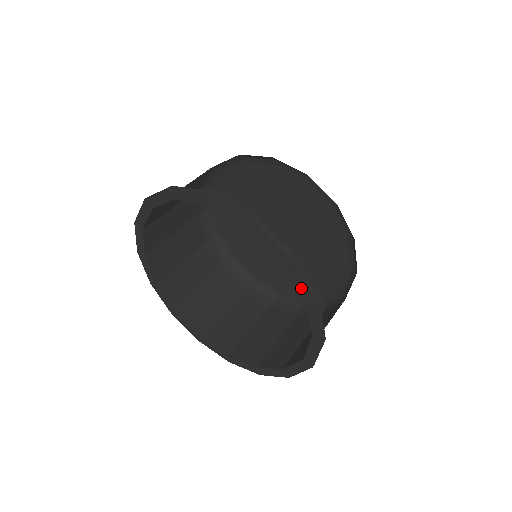
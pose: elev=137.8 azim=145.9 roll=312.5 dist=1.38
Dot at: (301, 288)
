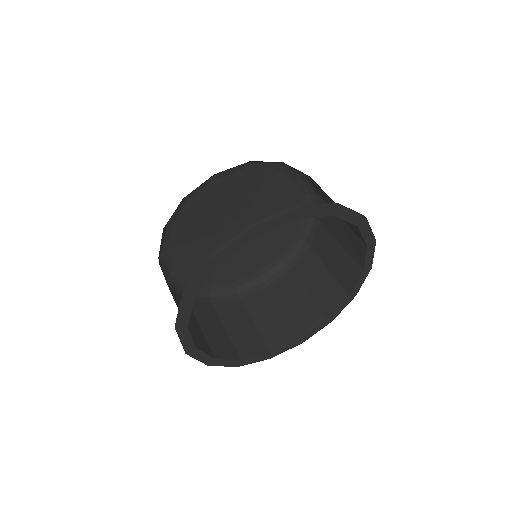
Dot at: (352, 220)
